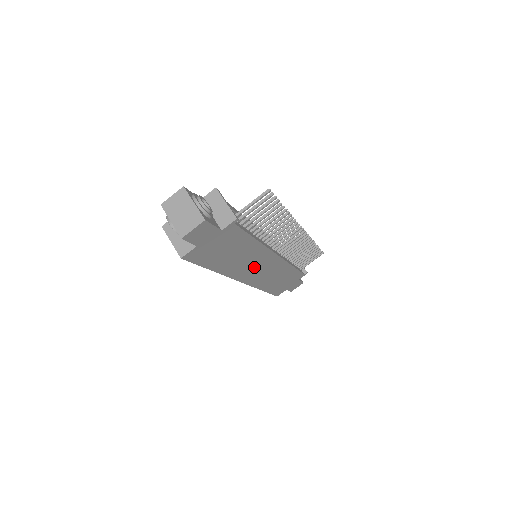
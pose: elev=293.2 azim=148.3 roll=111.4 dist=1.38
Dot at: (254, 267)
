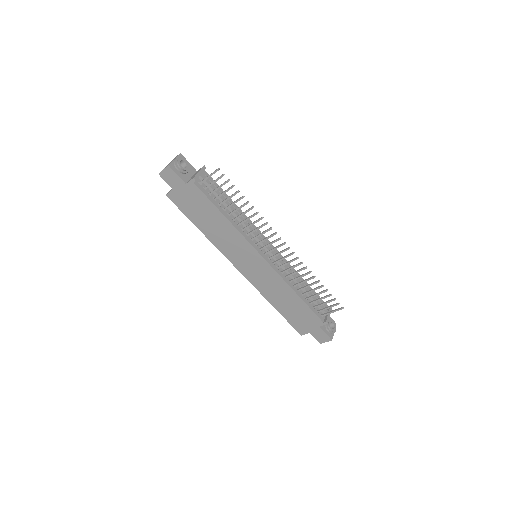
Dot at: (241, 255)
